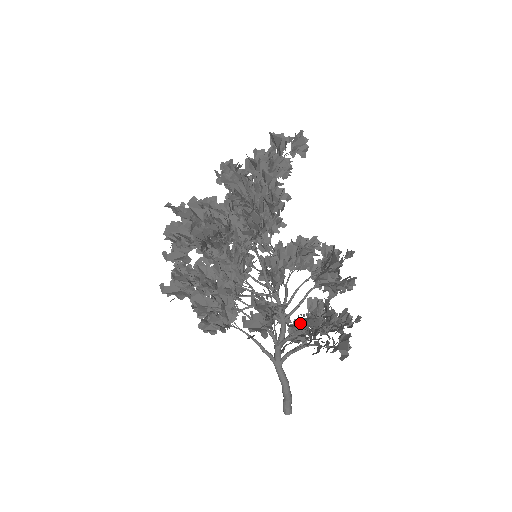
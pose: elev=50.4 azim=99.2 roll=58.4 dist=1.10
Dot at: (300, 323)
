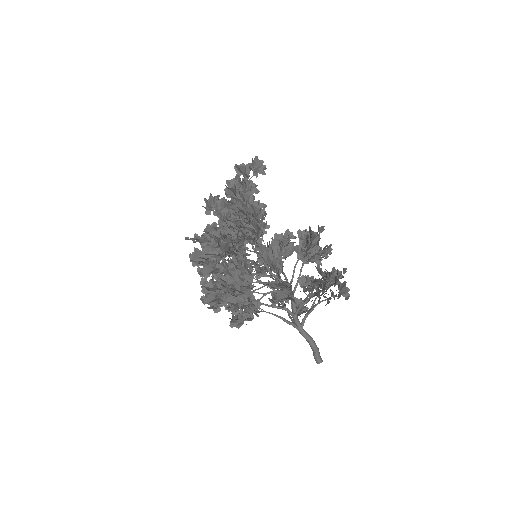
Dot at: (298, 300)
